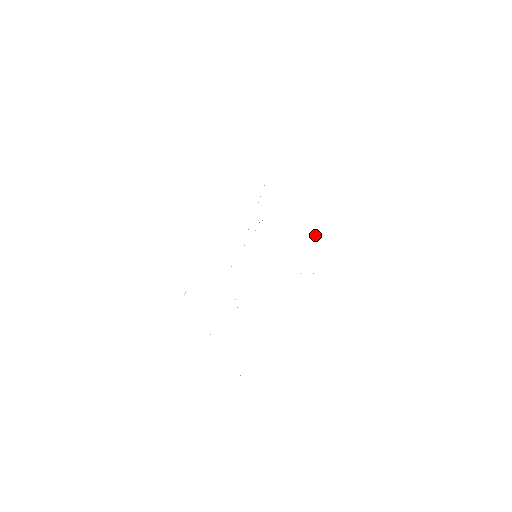
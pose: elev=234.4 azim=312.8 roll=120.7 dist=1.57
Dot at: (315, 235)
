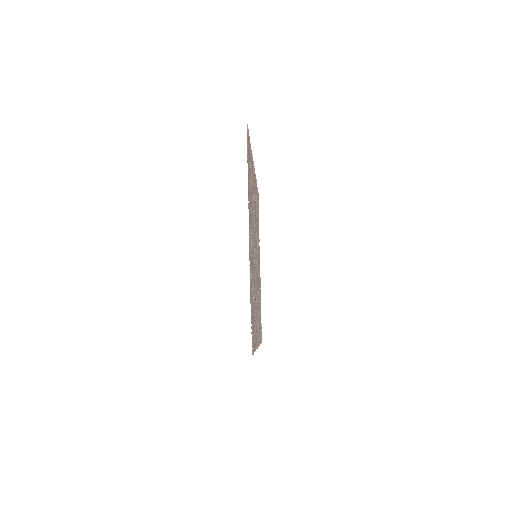
Dot at: (250, 192)
